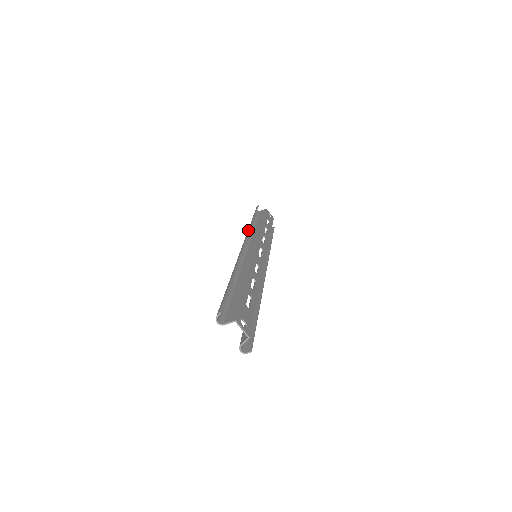
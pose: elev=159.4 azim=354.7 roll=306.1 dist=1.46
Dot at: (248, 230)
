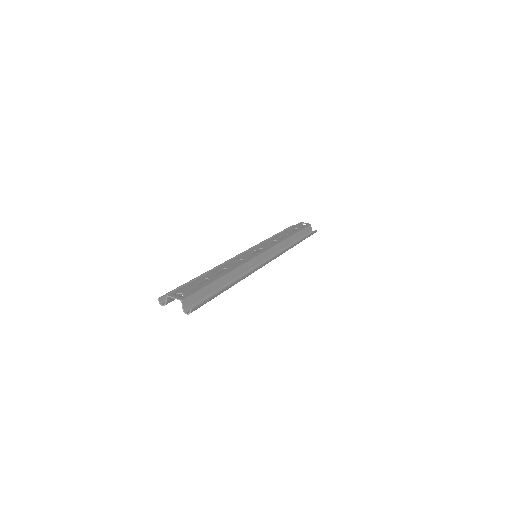
Dot at: occluded
